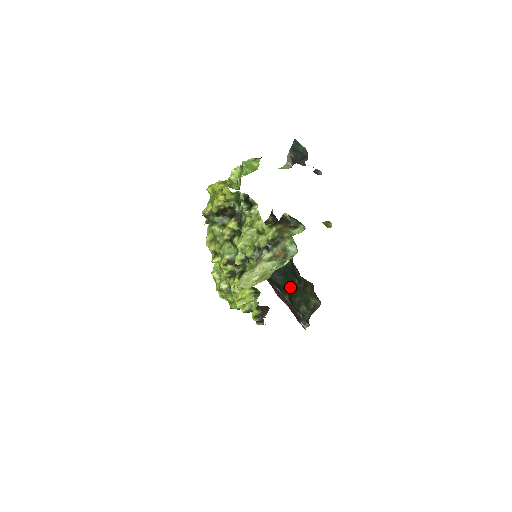
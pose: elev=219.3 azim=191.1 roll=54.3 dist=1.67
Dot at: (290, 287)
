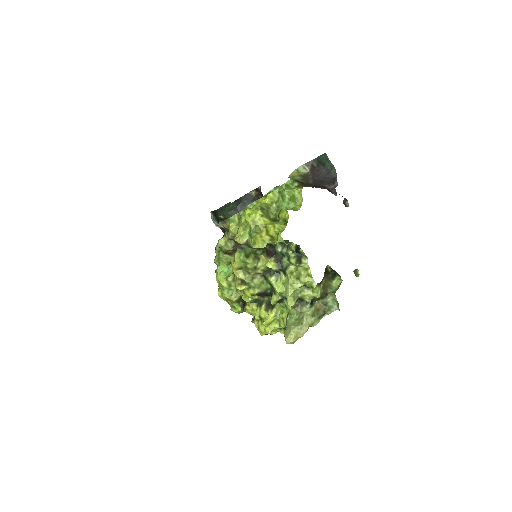
Dot at: occluded
